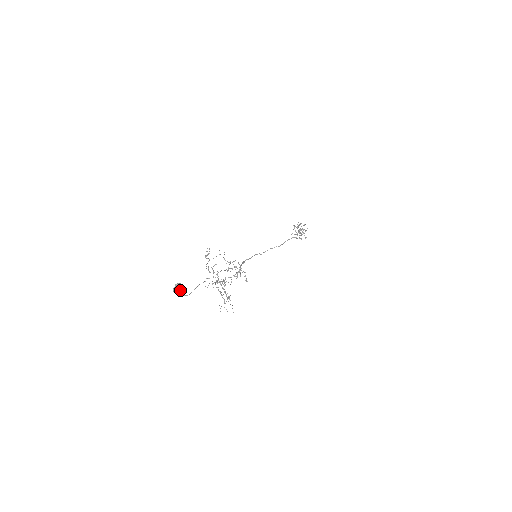
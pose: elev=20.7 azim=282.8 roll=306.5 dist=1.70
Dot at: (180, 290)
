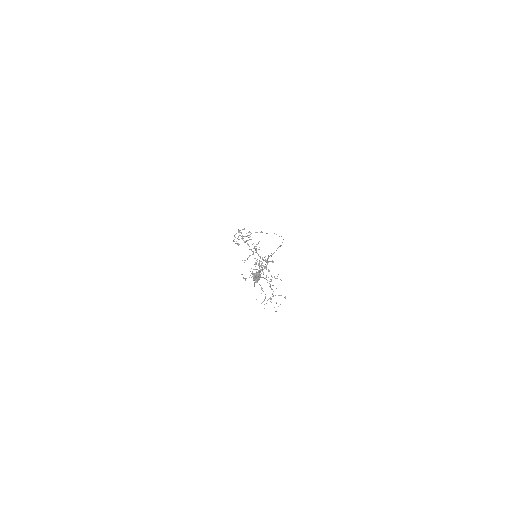
Dot at: (257, 280)
